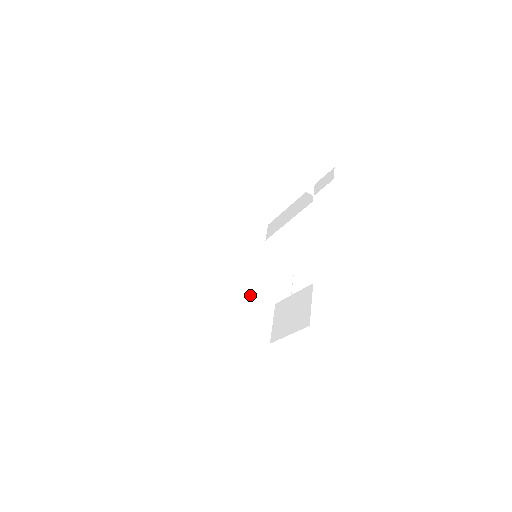
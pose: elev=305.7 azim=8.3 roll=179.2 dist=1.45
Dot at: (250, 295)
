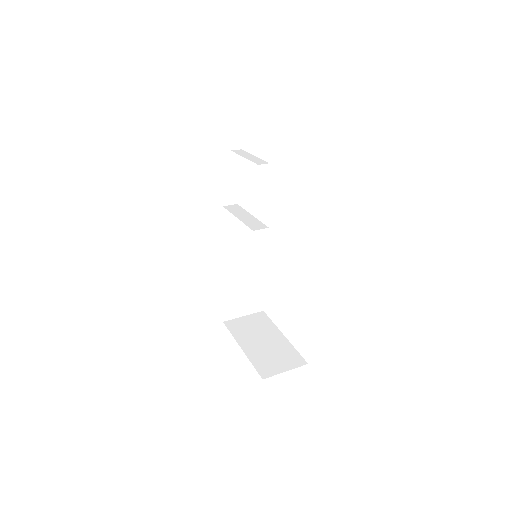
Dot at: (287, 344)
